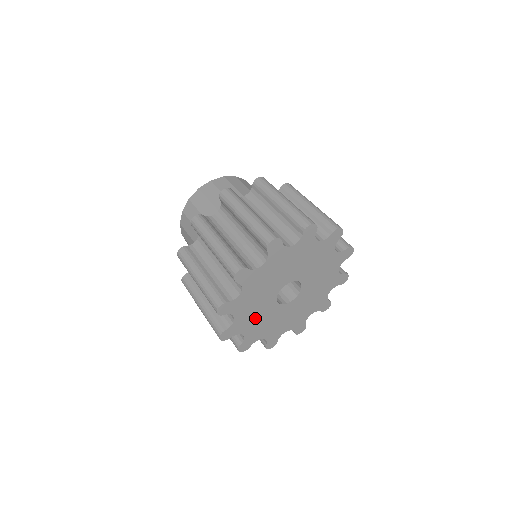
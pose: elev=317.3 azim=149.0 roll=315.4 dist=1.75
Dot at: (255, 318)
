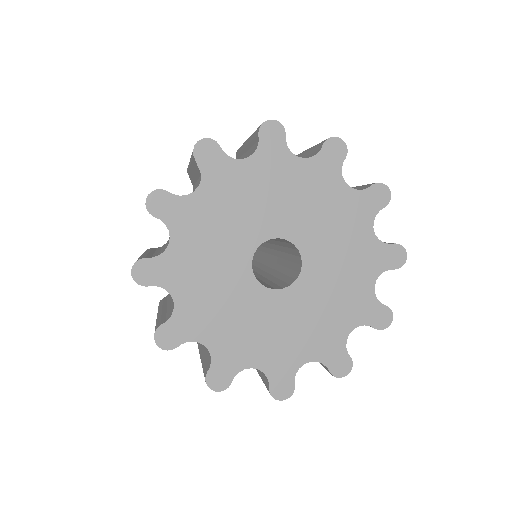
Dot at: (205, 275)
